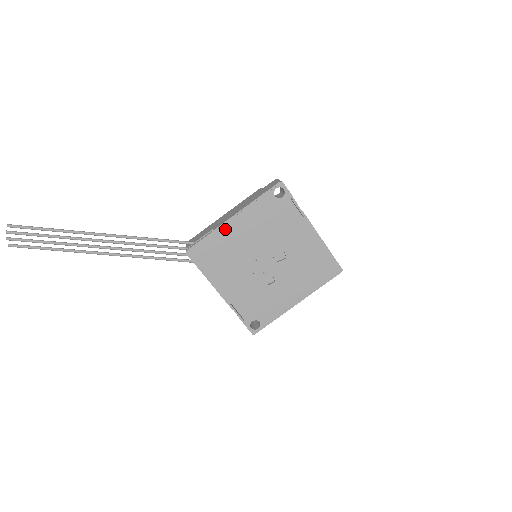
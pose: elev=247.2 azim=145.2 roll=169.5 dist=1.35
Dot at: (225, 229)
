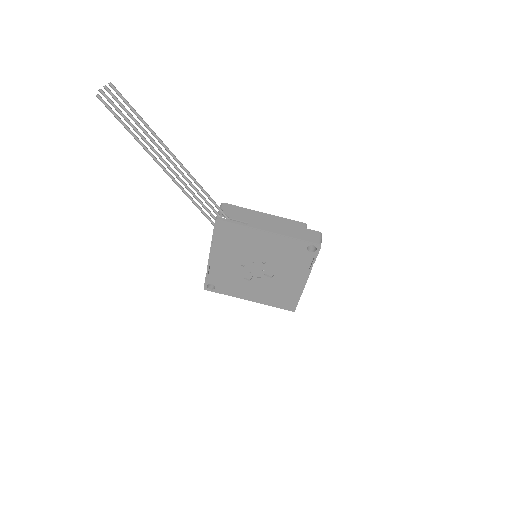
Dot at: (255, 232)
